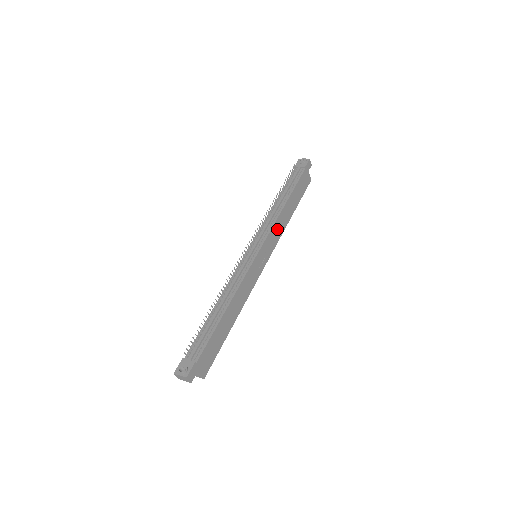
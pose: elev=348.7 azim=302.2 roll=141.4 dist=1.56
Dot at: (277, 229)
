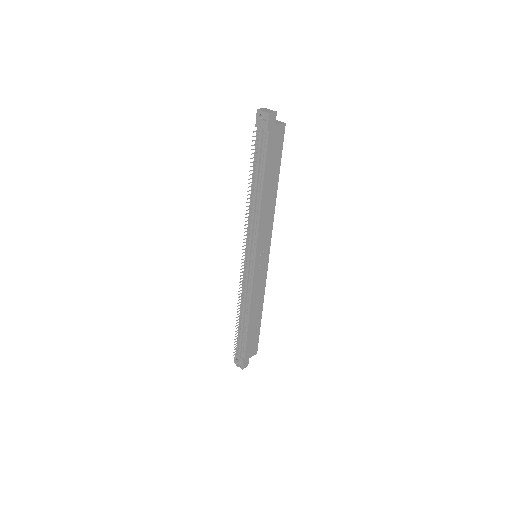
Dot at: (265, 224)
